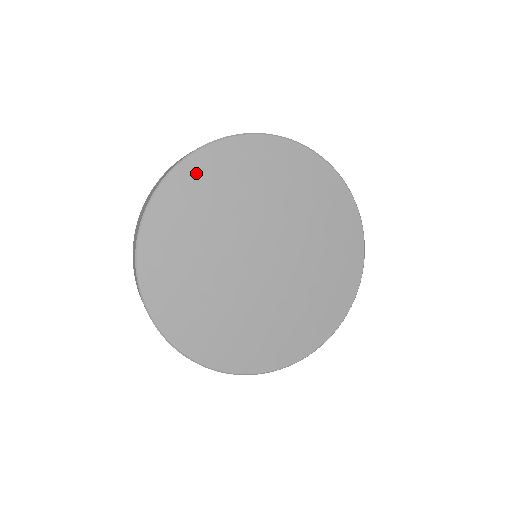
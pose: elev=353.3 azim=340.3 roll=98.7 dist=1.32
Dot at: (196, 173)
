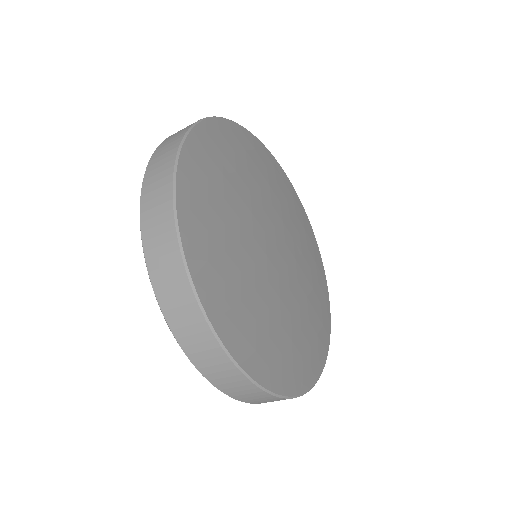
Dot at: (243, 139)
